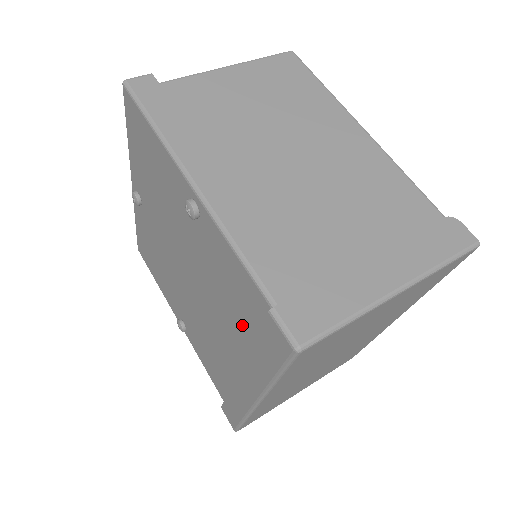
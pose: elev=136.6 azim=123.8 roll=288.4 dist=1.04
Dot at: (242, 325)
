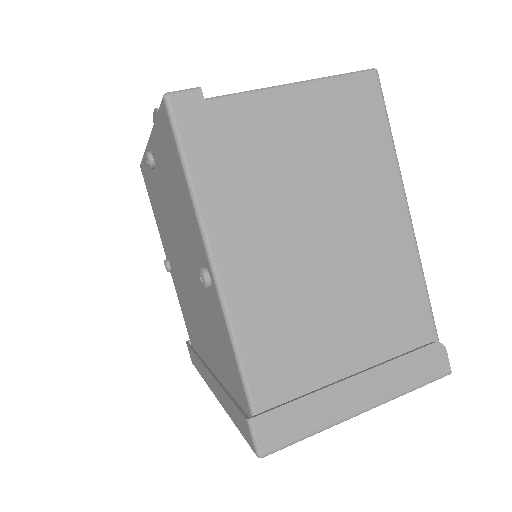
Dot at: (222, 366)
